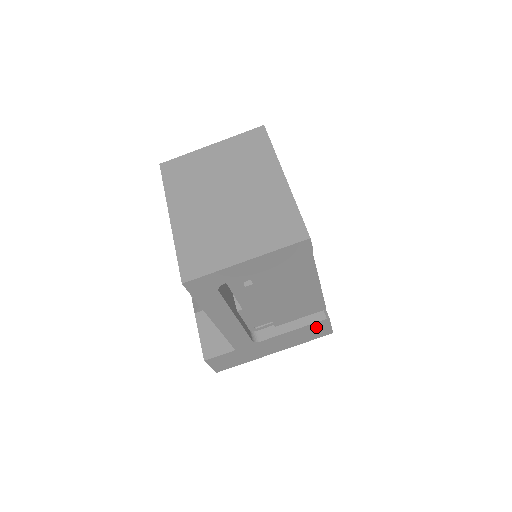
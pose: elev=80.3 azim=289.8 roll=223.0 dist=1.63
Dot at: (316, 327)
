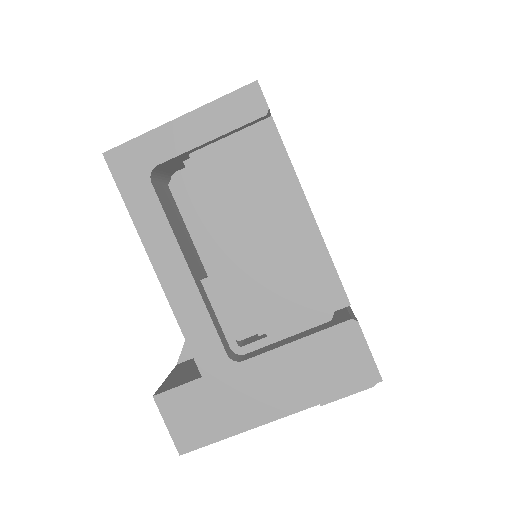
Dot at: (339, 345)
